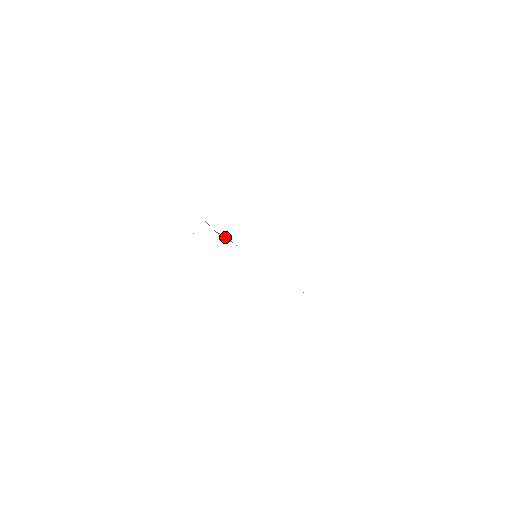
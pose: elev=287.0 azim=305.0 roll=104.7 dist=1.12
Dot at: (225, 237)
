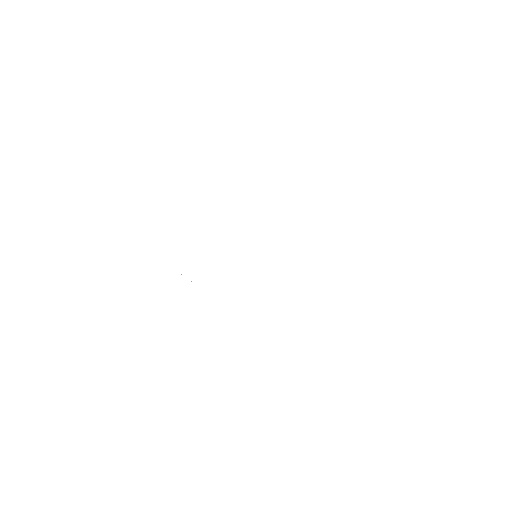
Dot at: occluded
